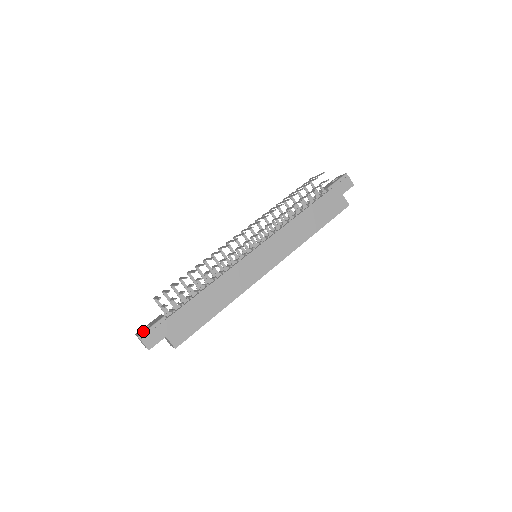
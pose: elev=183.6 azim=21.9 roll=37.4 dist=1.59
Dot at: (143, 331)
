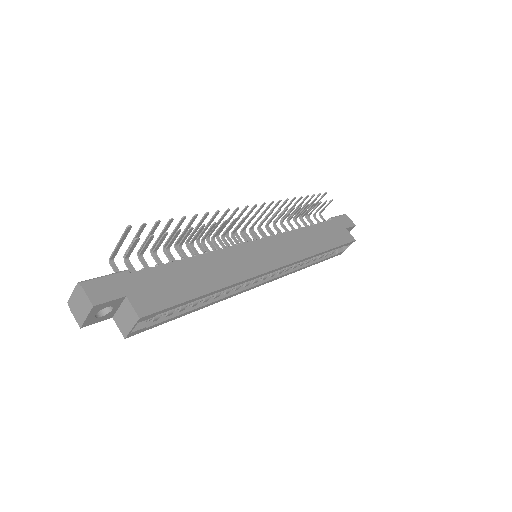
Dot at: (88, 281)
